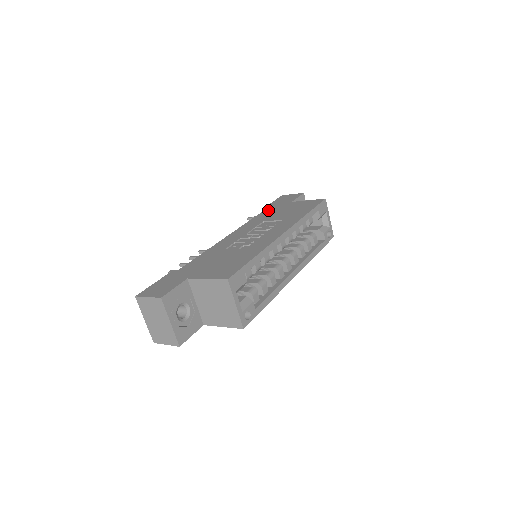
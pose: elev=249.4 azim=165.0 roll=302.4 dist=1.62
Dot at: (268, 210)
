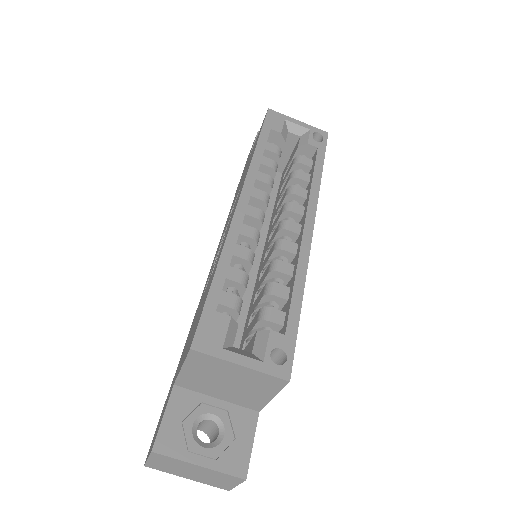
Dot at: occluded
